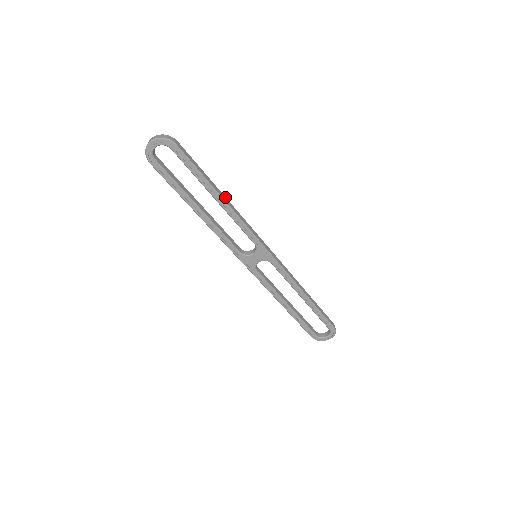
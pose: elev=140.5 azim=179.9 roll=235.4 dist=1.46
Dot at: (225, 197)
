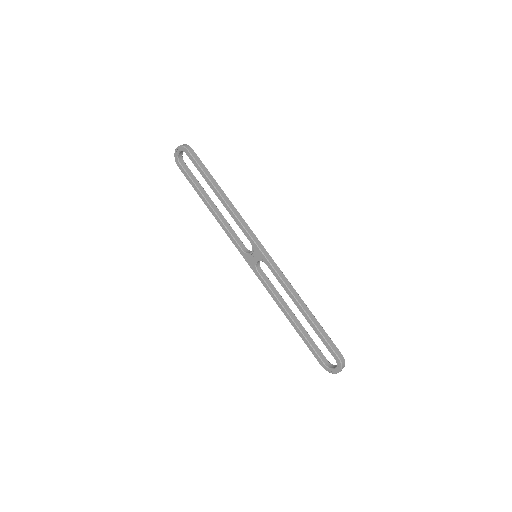
Dot at: (226, 196)
